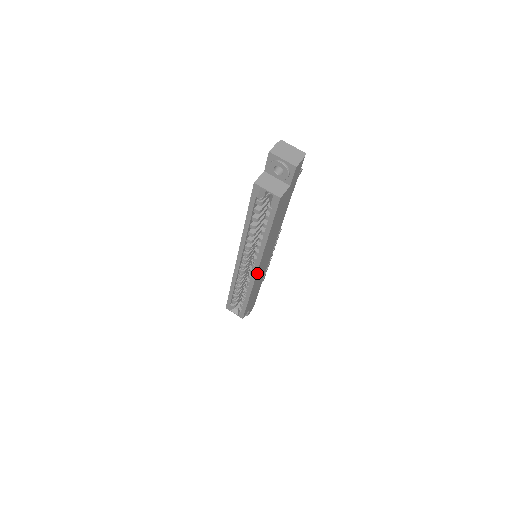
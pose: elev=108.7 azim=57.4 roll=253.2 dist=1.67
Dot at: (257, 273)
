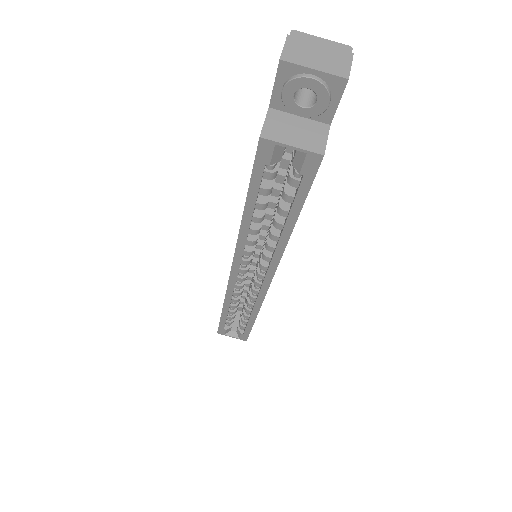
Dot at: (269, 285)
